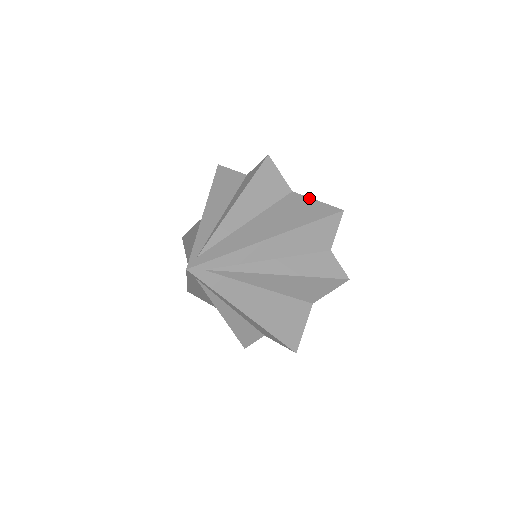
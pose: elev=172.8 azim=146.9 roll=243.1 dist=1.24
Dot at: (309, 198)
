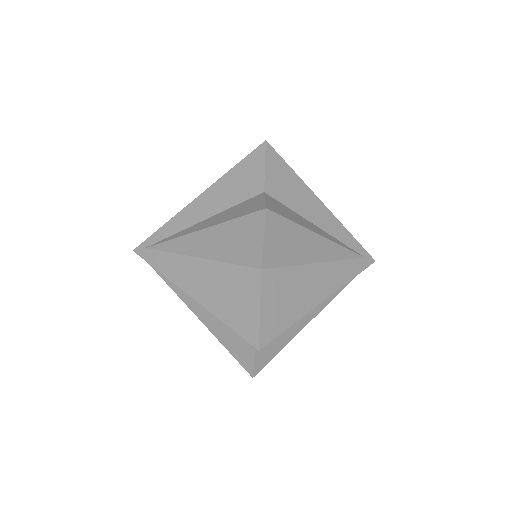
Dot at: occluded
